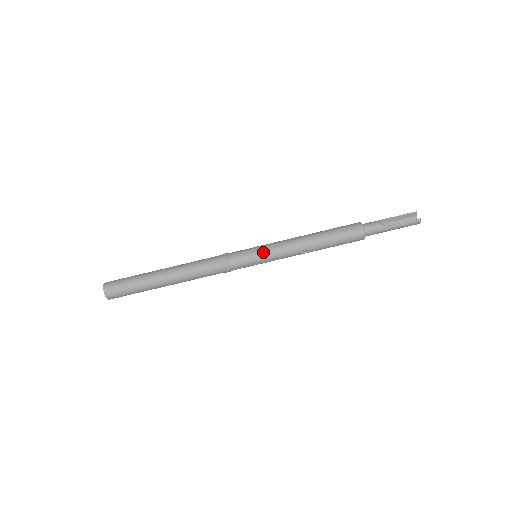
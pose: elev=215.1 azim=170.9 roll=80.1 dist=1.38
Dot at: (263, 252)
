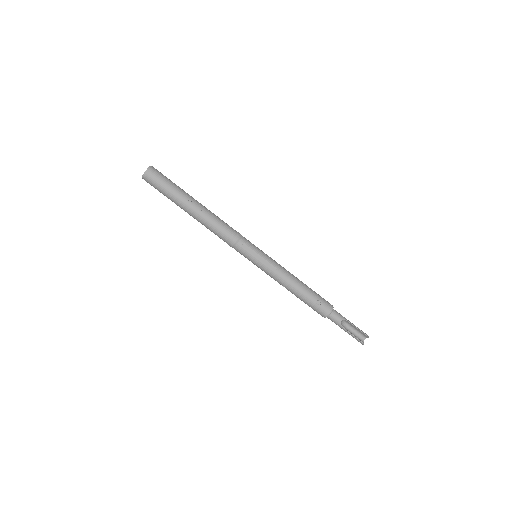
Dot at: (261, 262)
